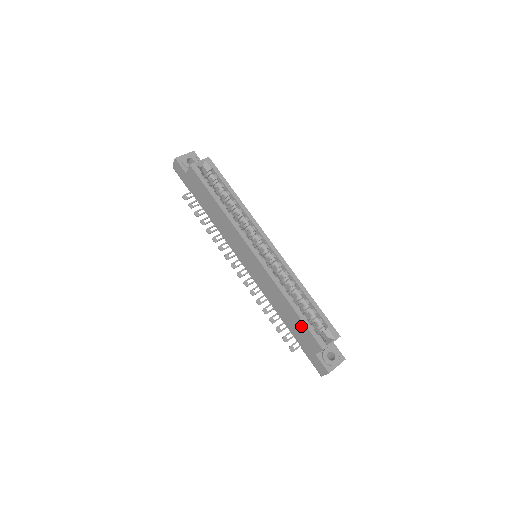
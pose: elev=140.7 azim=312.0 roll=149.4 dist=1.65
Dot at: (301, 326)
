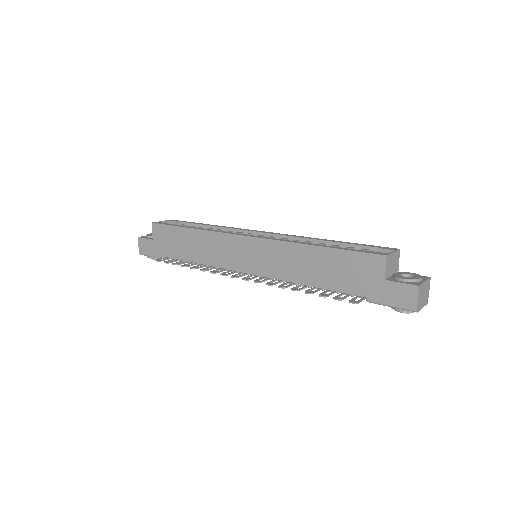
Dot at: (343, 259)
